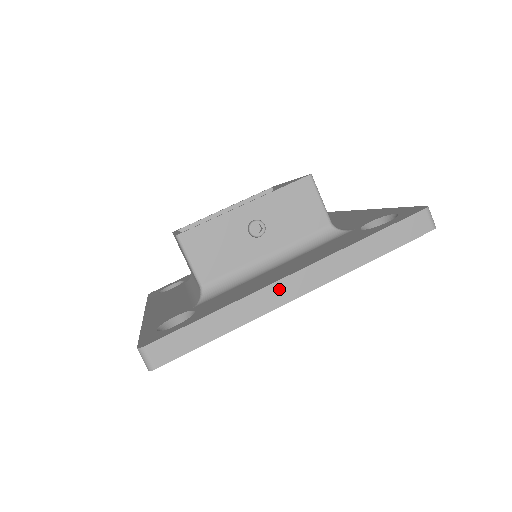
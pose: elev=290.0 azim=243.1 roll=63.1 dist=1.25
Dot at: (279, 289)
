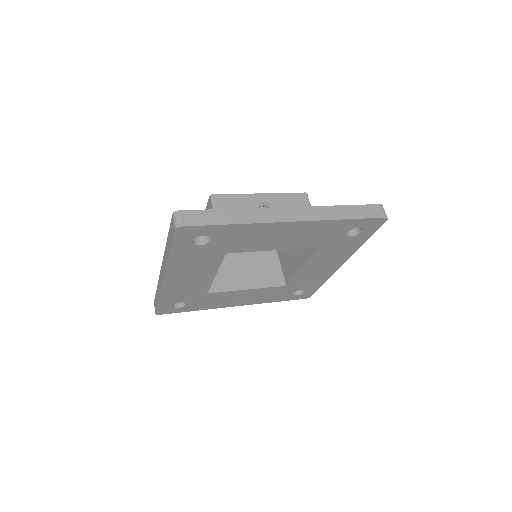
Dot at: (277, 212)
